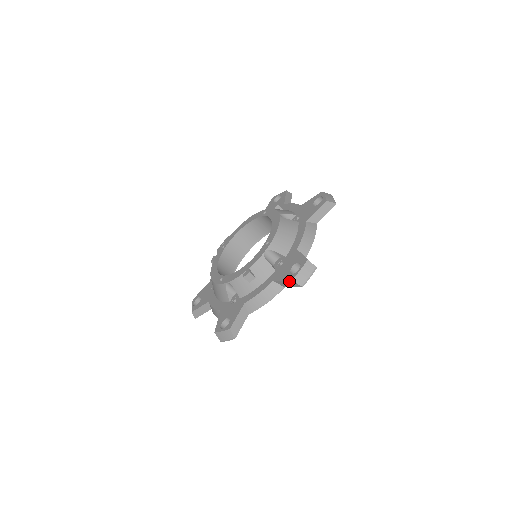
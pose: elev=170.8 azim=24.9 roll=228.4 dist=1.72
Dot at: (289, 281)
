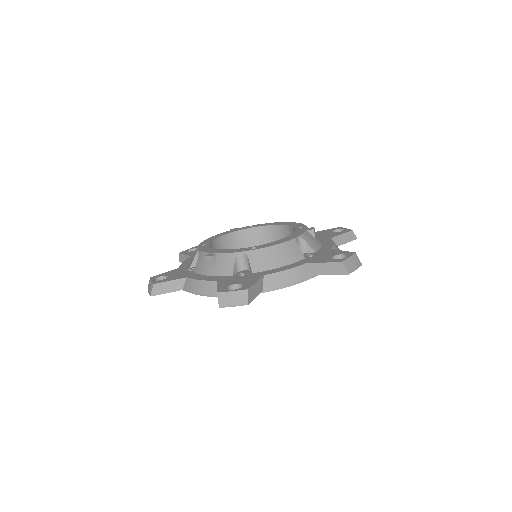
Dot at: (217, 291)
